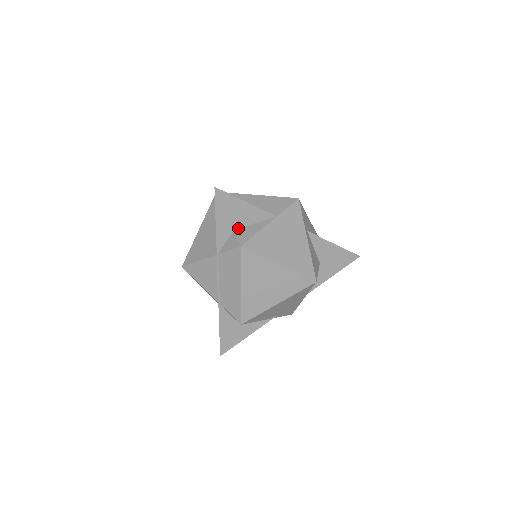
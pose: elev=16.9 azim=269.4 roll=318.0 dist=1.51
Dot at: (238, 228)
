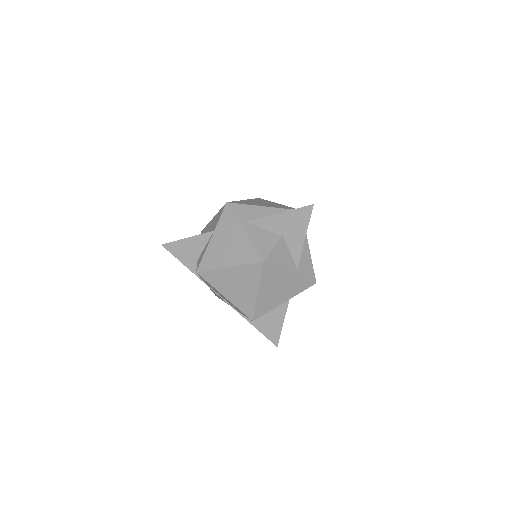
Dot at: (199, 257)
